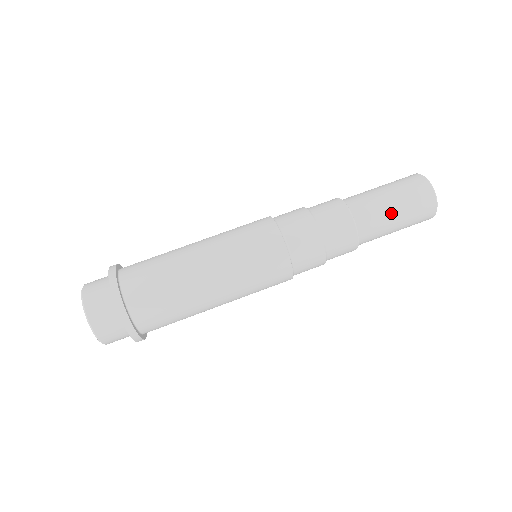
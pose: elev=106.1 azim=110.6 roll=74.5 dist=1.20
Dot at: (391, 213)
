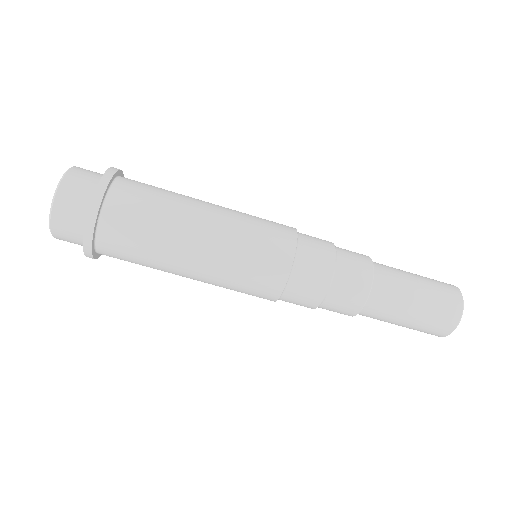
Dot at: (407, 310)
